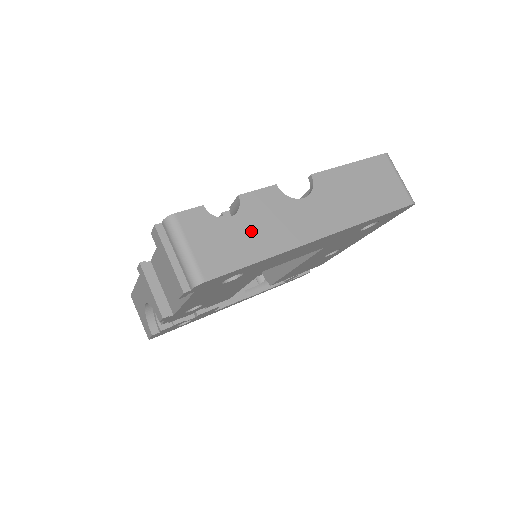
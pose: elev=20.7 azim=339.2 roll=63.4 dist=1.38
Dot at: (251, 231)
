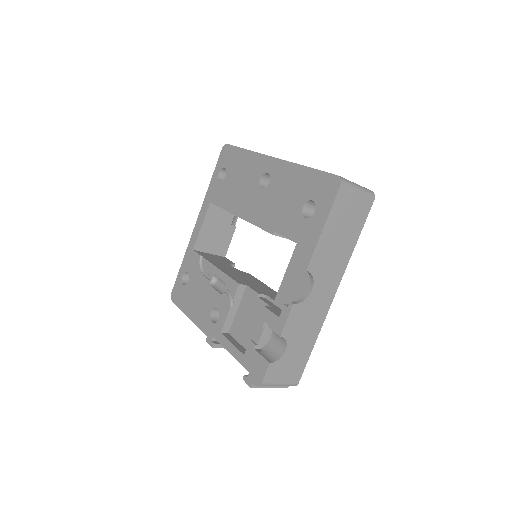
Dot at: (300, 341)
